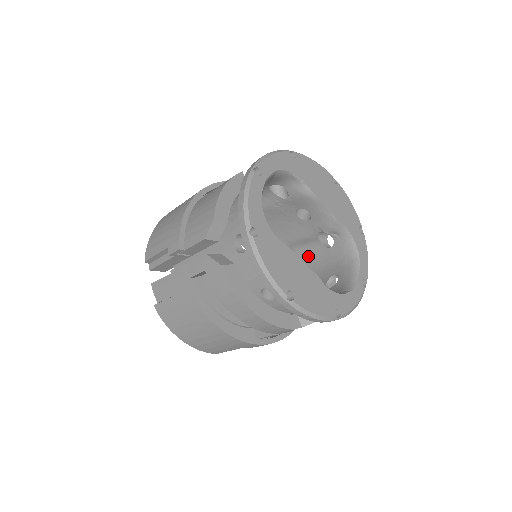
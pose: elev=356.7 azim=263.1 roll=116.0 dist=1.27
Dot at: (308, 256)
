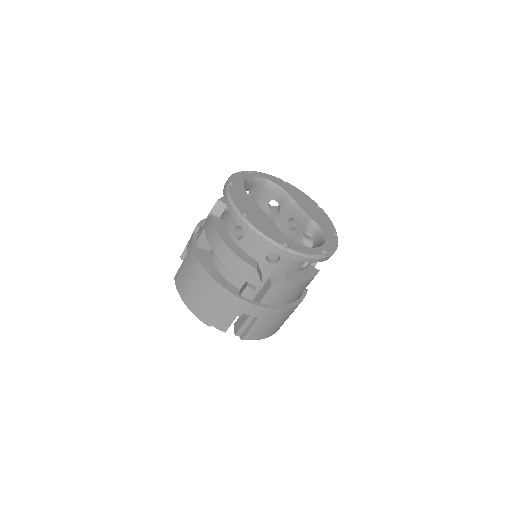
Dot at: occluded
